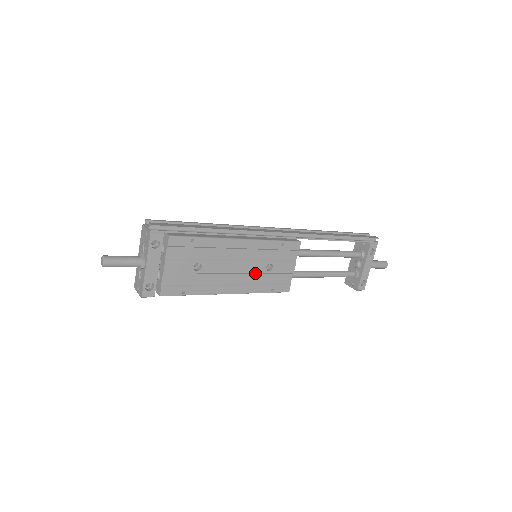
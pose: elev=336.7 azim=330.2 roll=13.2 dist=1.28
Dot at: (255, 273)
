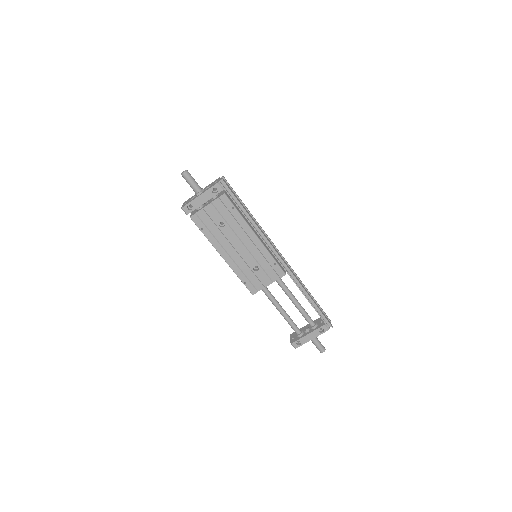
Dot at: (246, 262)
